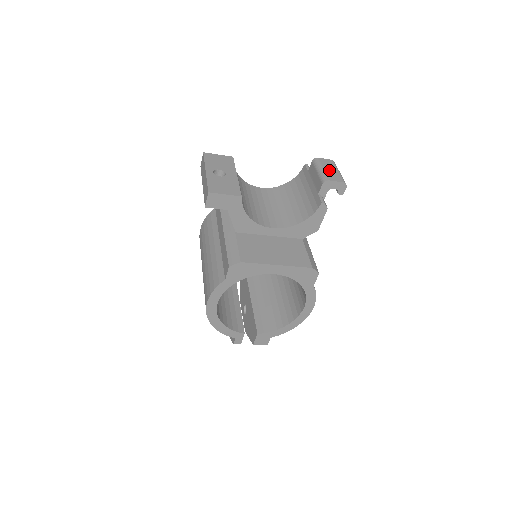
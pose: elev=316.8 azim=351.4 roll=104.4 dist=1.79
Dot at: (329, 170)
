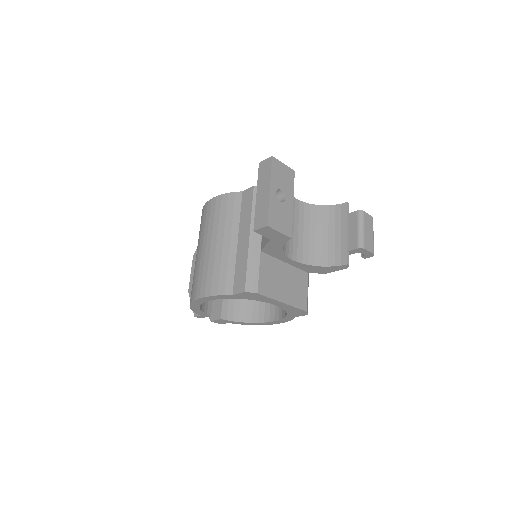
Dot at: (368, 233)
